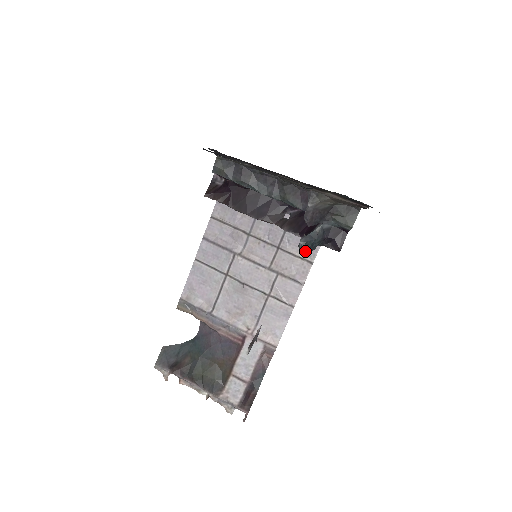
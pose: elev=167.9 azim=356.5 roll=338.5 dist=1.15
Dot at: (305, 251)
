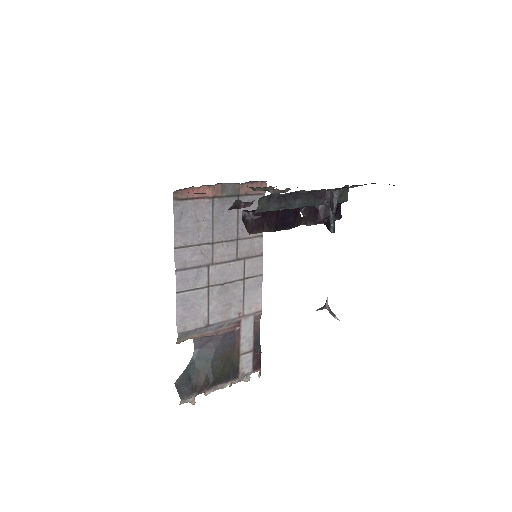
Dot at: occluded
